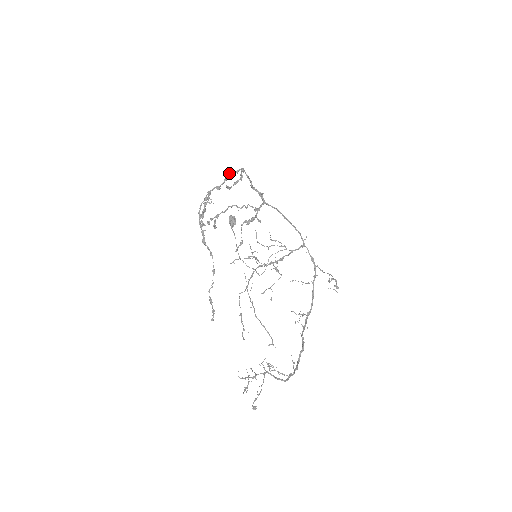
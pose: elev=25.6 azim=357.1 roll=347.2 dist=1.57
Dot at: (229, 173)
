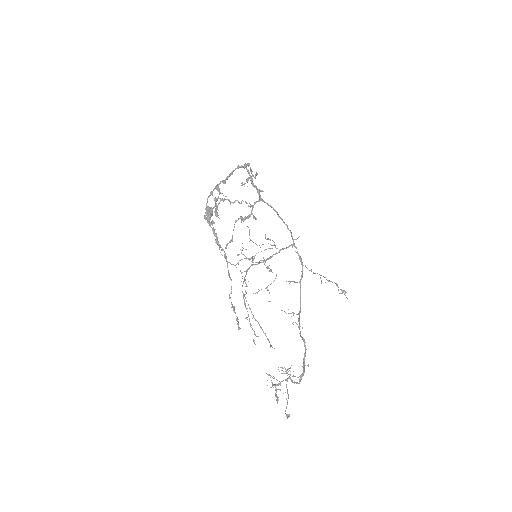
Dot at: occluded
